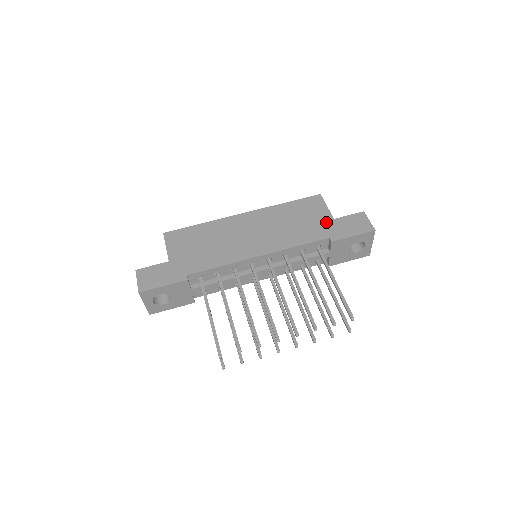
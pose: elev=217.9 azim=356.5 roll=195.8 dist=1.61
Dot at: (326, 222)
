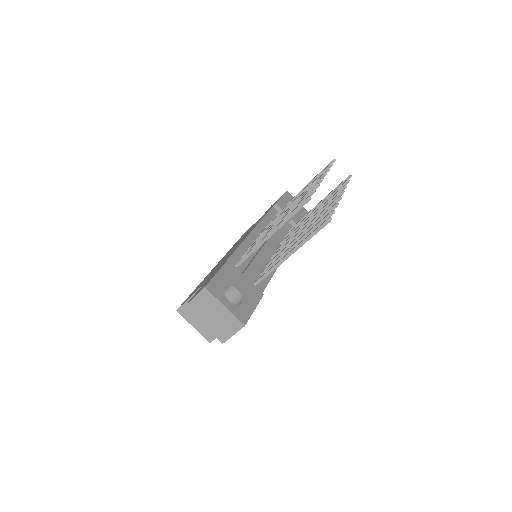
Dot at: occluded
